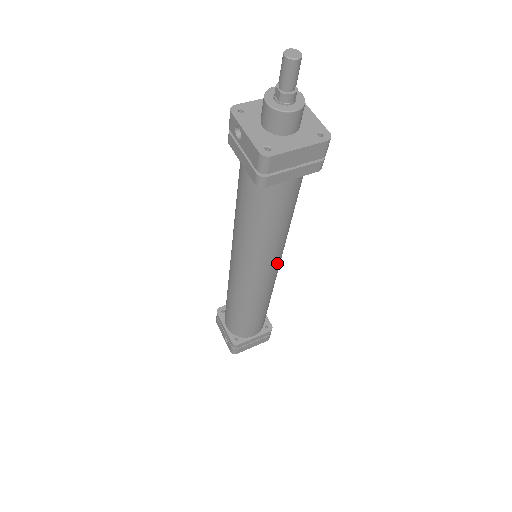
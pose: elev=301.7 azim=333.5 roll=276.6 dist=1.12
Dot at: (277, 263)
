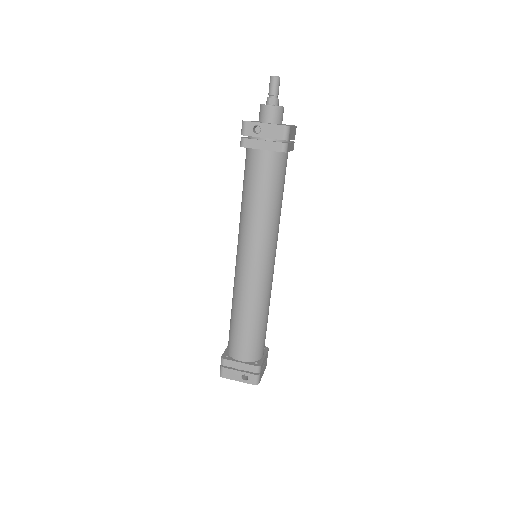
Dot at: occluded
